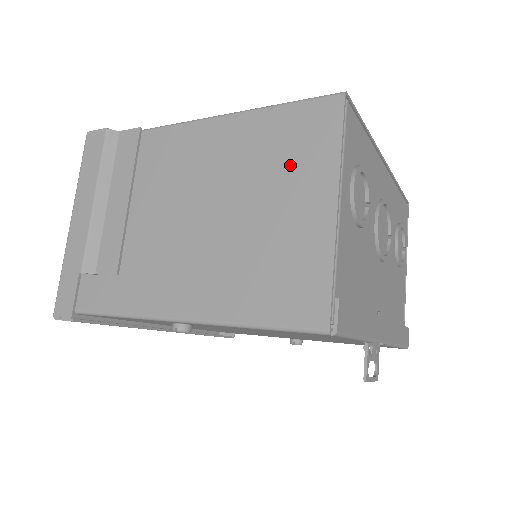
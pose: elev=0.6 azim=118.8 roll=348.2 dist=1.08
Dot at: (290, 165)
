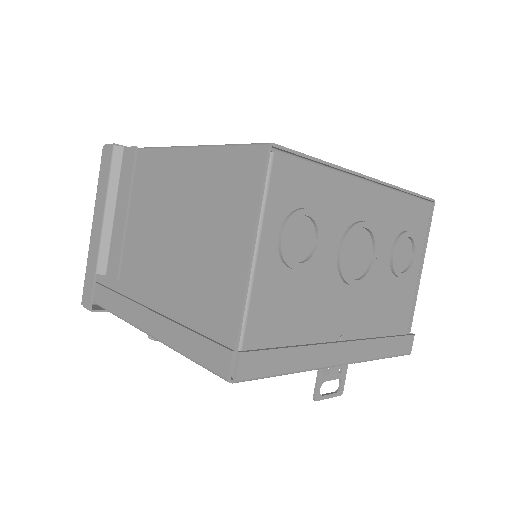
Dot at: (223, 213)
